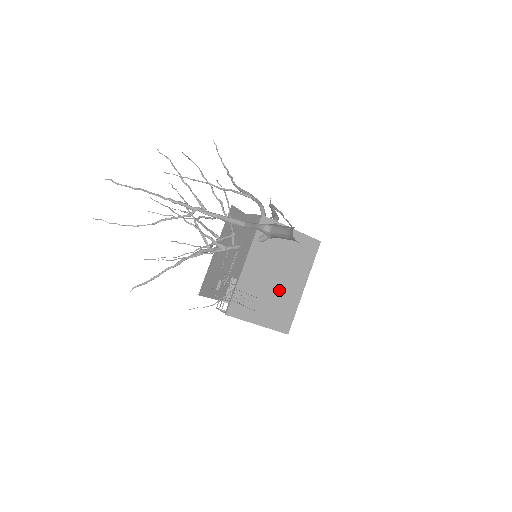
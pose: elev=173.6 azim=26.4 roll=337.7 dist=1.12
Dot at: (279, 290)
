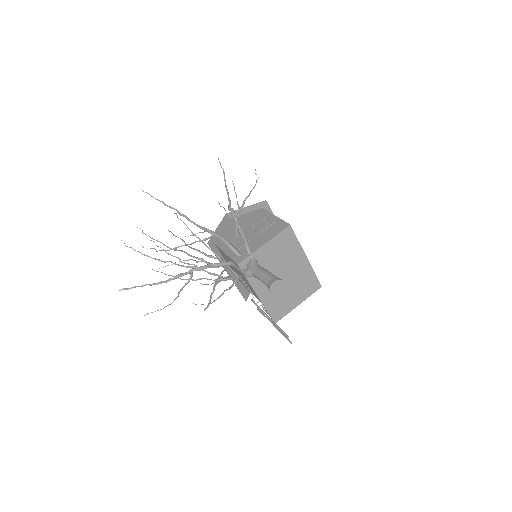
Dot at: (292, 278)
